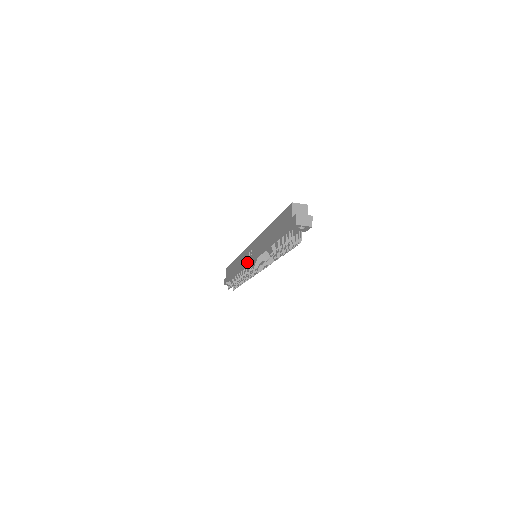
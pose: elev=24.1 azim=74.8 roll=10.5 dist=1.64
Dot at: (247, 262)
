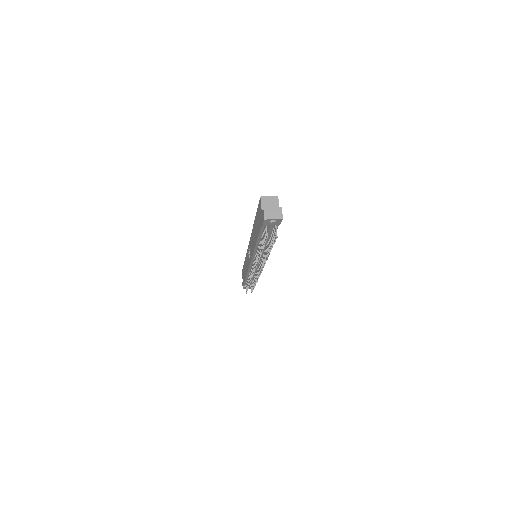
Dot at: (249, 264)
